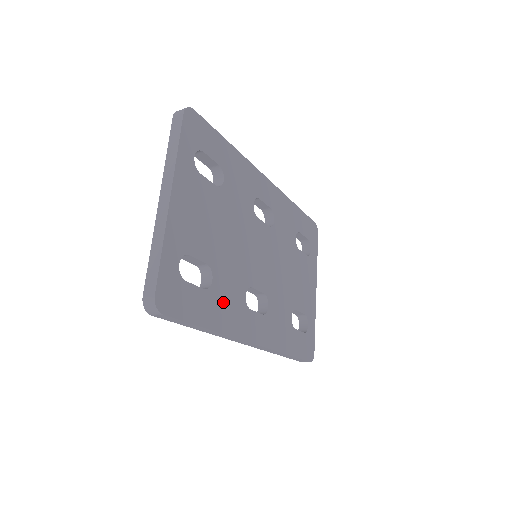
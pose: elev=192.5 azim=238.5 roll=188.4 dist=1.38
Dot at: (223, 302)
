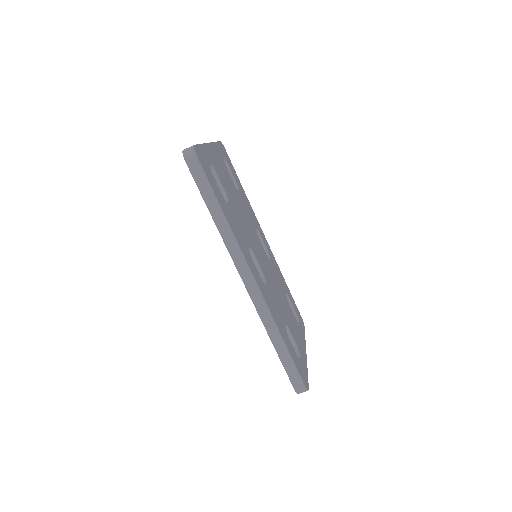
Dot at: (234, 221)
